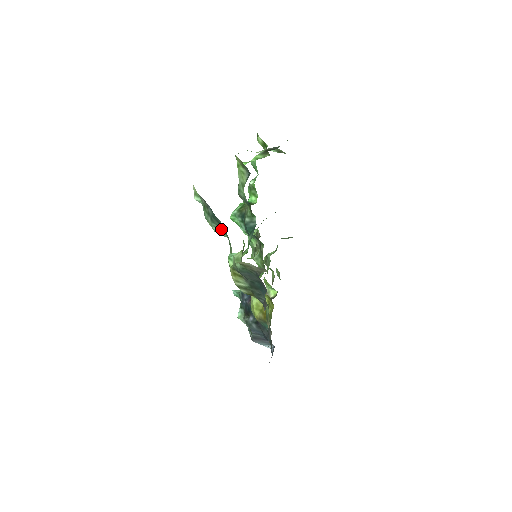
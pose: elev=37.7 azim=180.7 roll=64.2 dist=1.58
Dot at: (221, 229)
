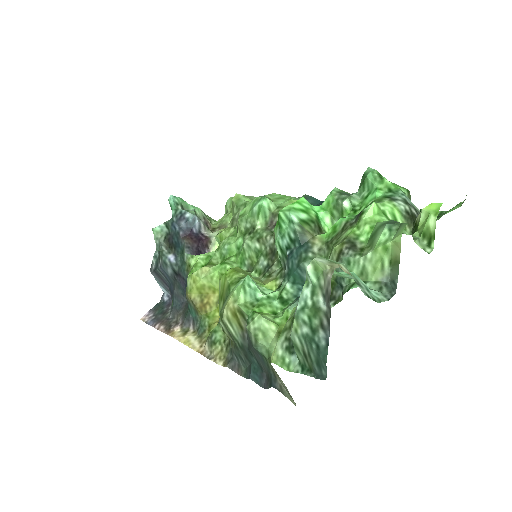
Dot at: (307, 358)
